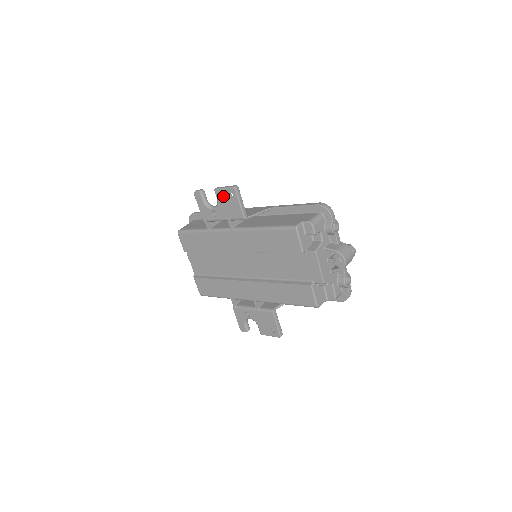
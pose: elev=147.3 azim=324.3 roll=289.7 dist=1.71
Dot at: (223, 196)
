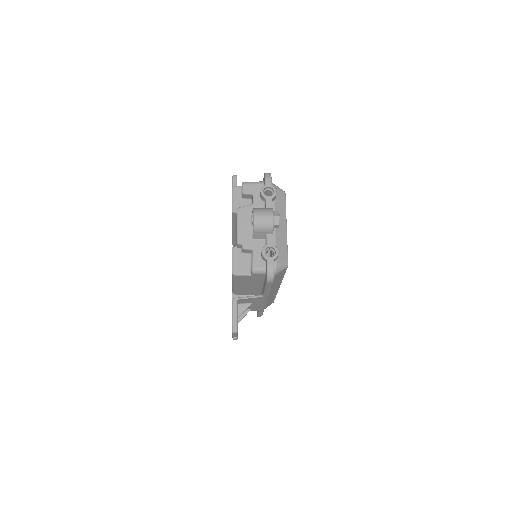
Dot at: occluded
